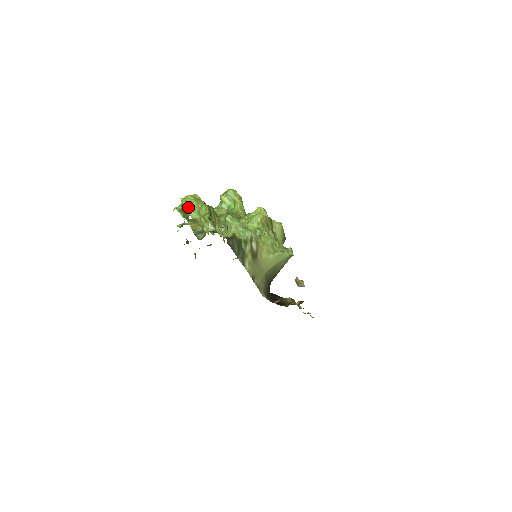
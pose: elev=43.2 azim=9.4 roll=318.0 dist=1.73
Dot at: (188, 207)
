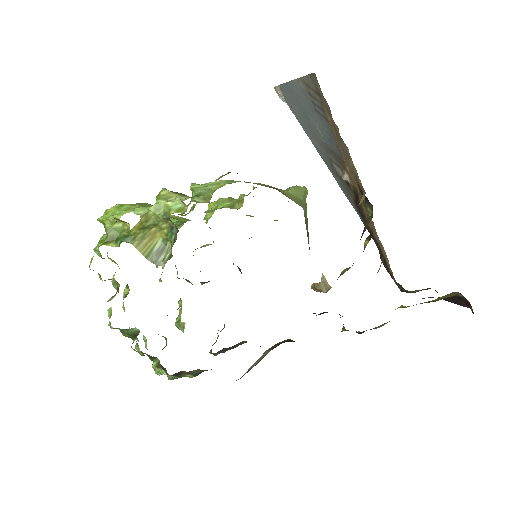
Dot at: (121, 212)
